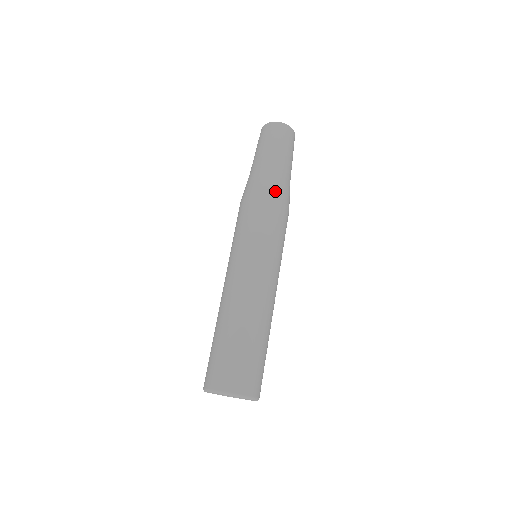
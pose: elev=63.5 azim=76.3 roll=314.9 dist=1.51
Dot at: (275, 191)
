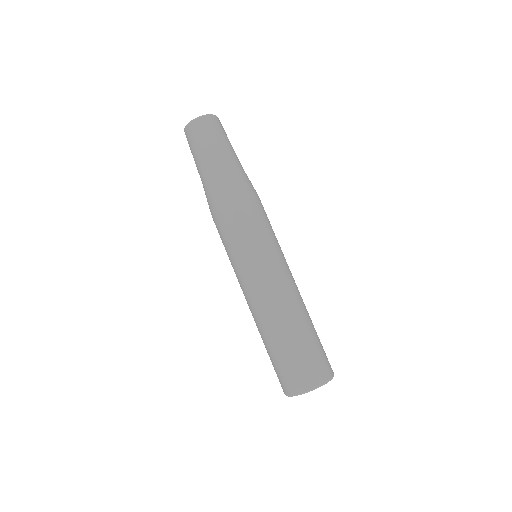
Dot at: (229, 193)
